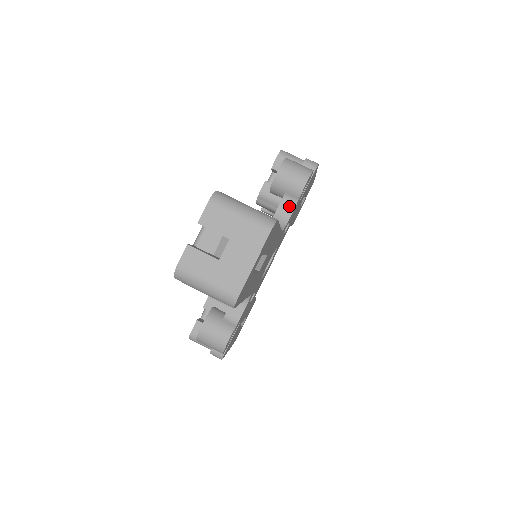
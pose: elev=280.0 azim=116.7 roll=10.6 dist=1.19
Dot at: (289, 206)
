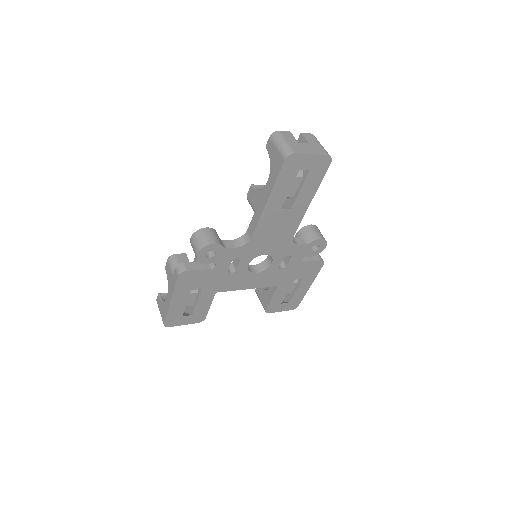
Dot at: (303, 241)
